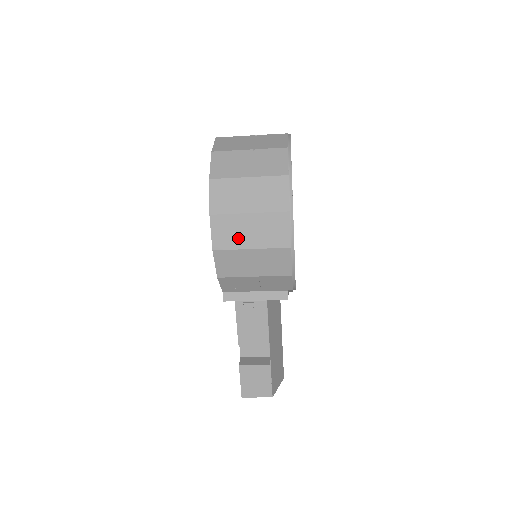
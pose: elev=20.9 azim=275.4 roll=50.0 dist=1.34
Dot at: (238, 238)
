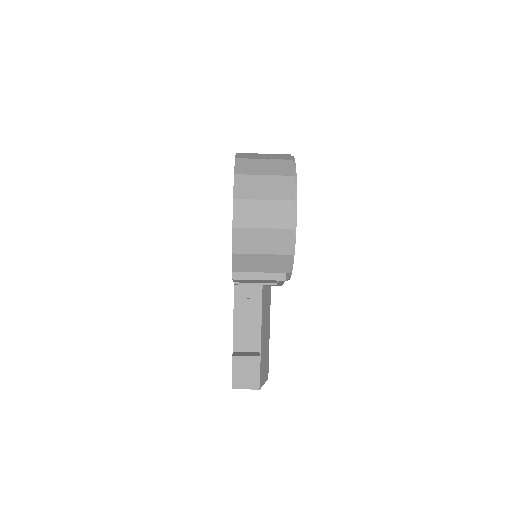
Dot at: (254, 219)
